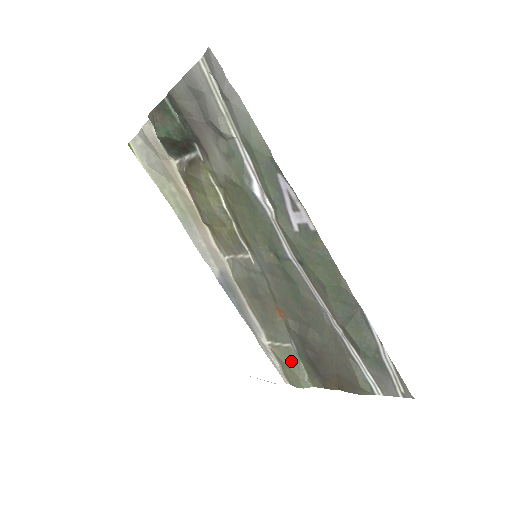
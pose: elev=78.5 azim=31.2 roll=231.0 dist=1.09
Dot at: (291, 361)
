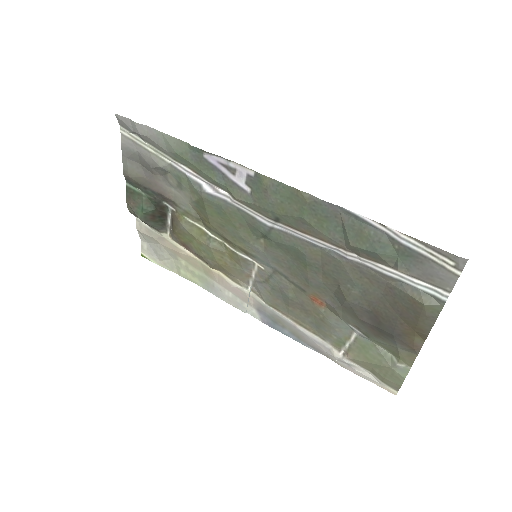
Dot at: (370, 353)
